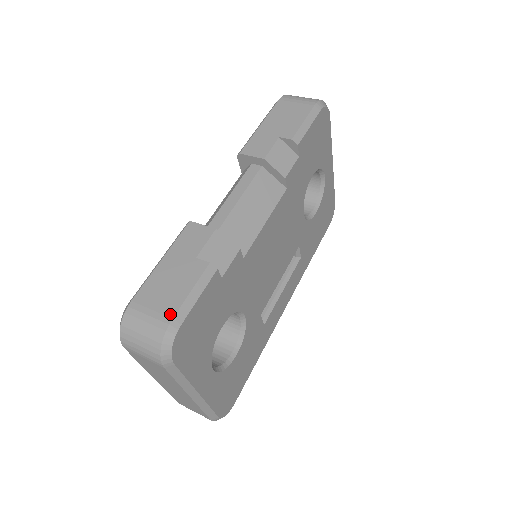
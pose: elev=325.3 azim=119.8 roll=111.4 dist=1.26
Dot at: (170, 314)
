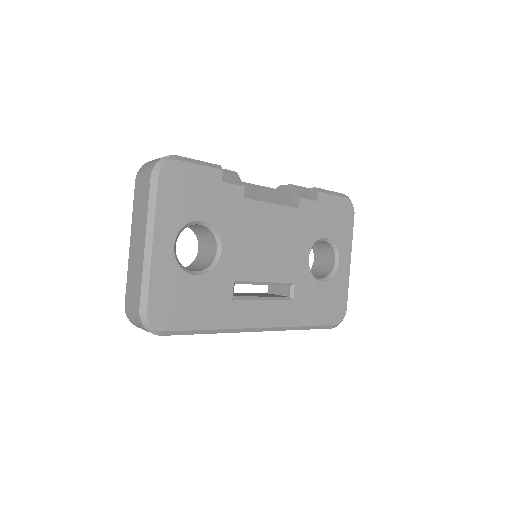
Dot at: (178, 156)
